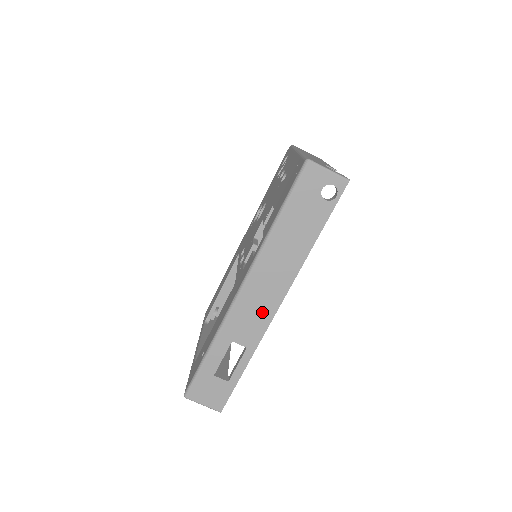
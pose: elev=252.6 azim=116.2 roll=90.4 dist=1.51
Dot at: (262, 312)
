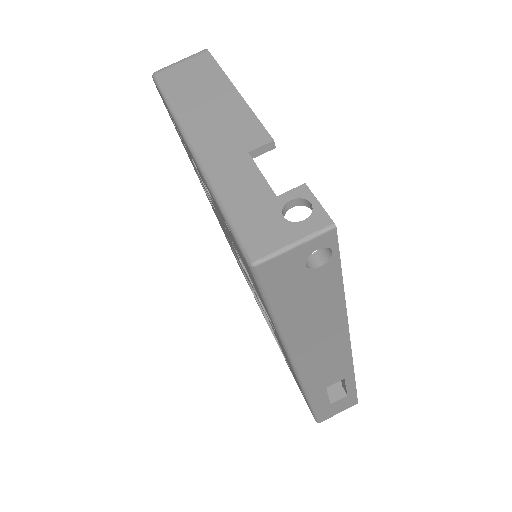
Dot at: (336, 361)
